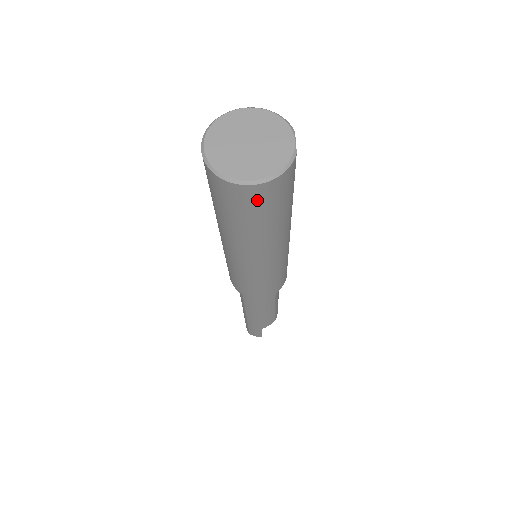
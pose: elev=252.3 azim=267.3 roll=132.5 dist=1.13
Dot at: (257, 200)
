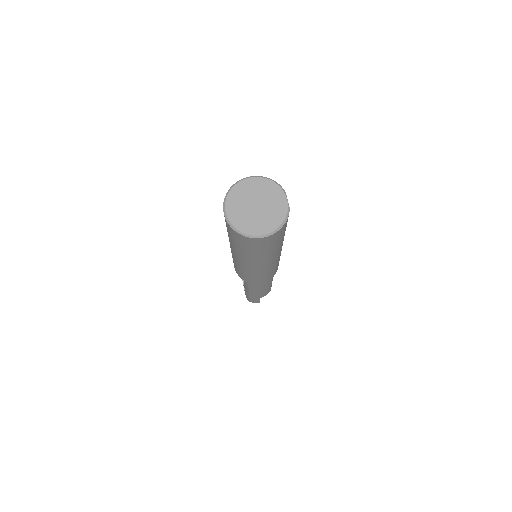
Dot at: (267, 242)
